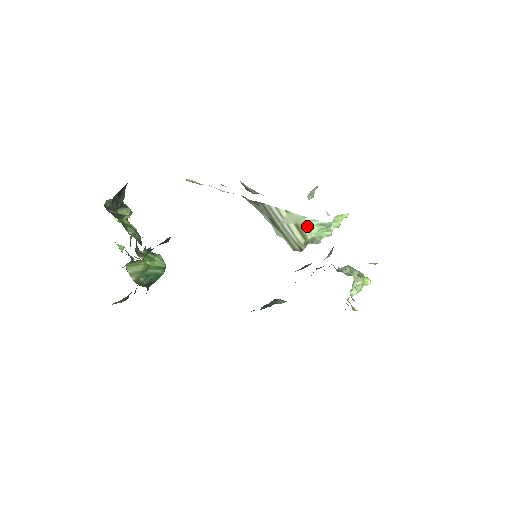
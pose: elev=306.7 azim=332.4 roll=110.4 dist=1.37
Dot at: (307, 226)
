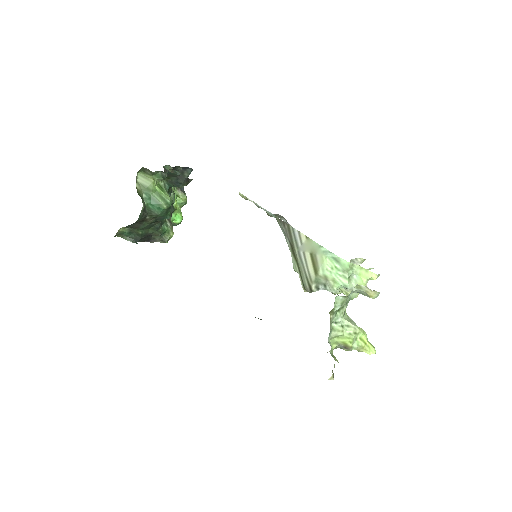
Dot at: (321, 257)
